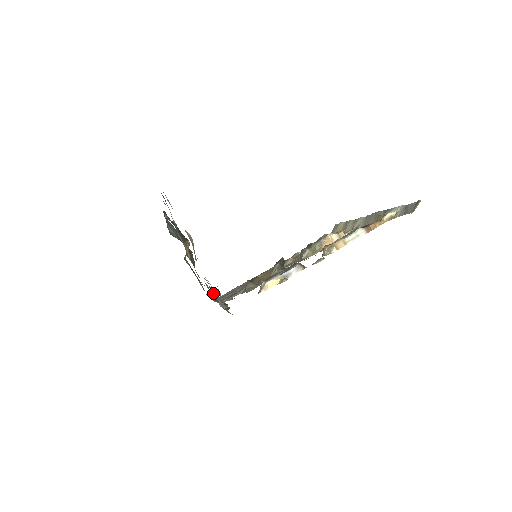
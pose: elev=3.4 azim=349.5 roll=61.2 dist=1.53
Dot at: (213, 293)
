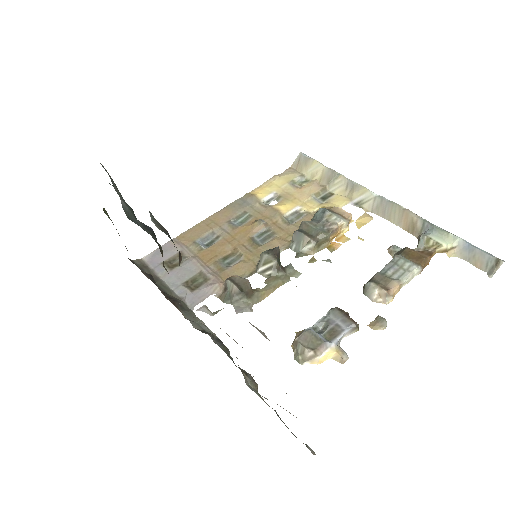
Dot at: occluded
